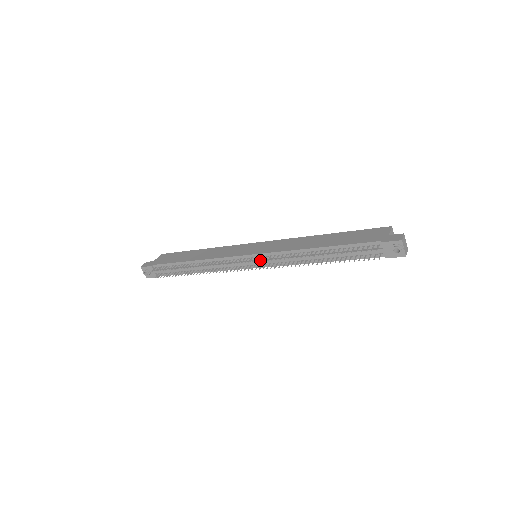
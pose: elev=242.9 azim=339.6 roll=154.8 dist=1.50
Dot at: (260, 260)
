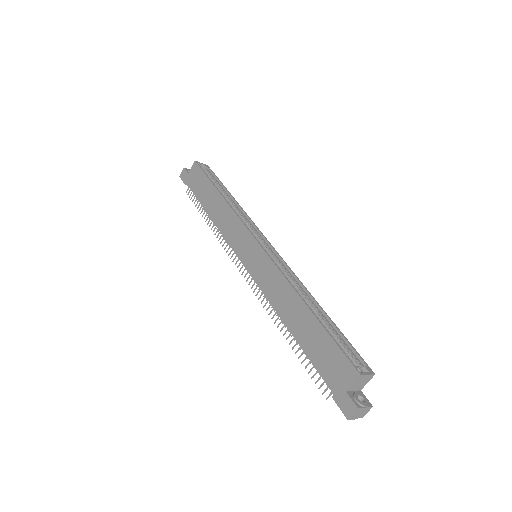
Dot at: (249, 283)
